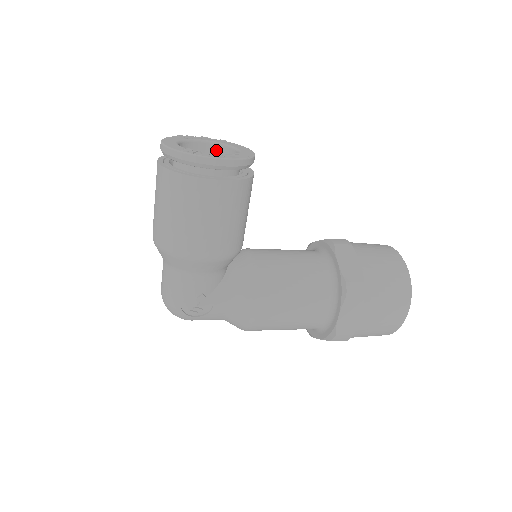
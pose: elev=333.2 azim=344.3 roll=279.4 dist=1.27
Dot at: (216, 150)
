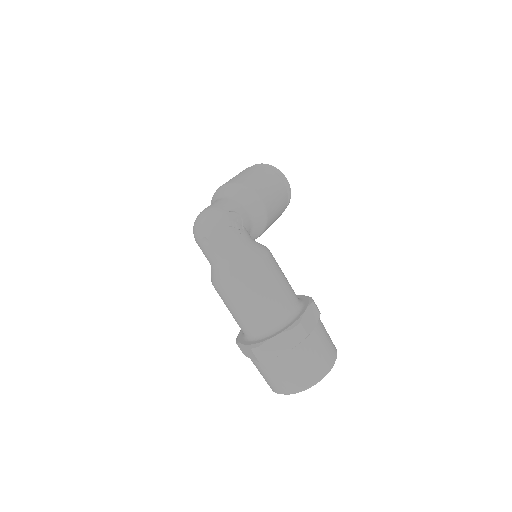
Dot at: occluded
